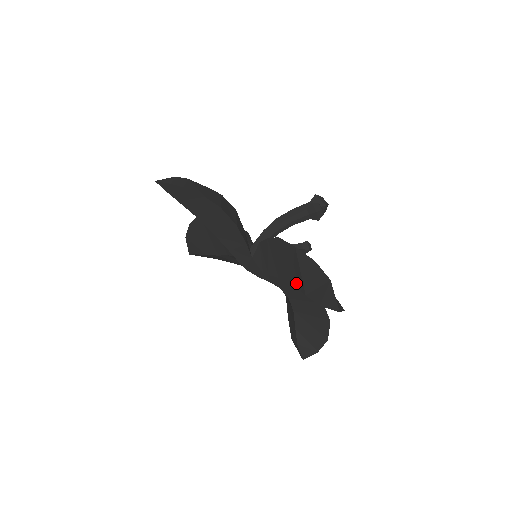
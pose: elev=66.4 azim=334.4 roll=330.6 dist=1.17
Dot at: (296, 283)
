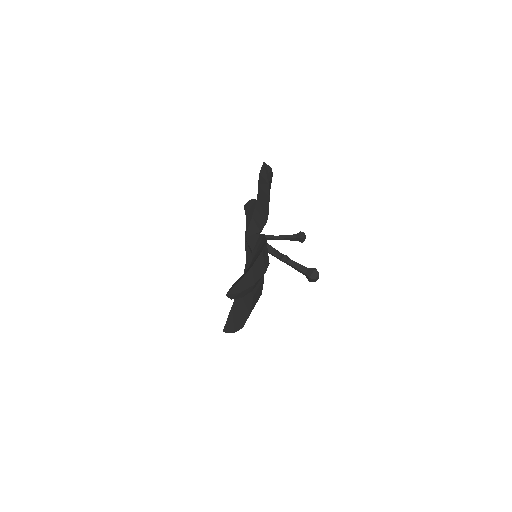
Dot at: occluded
